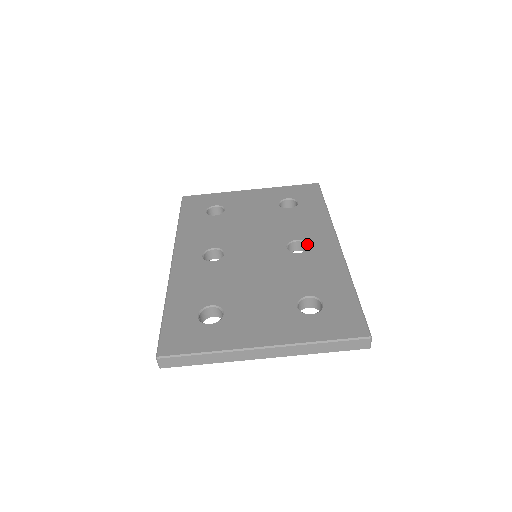
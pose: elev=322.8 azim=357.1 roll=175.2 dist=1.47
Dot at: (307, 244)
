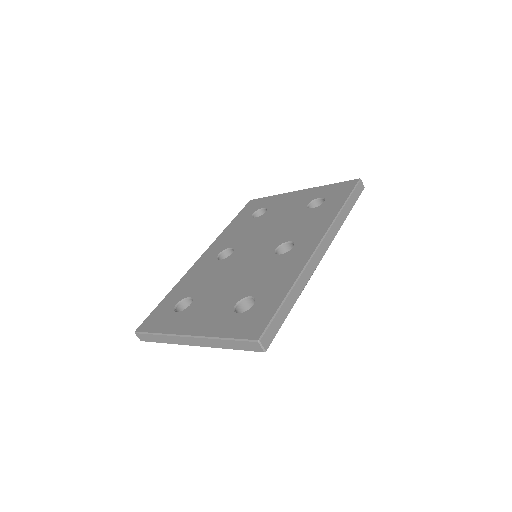
Dot at: (293, 246)
